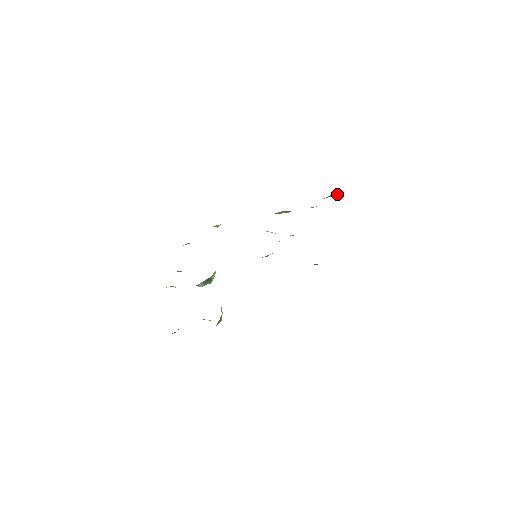
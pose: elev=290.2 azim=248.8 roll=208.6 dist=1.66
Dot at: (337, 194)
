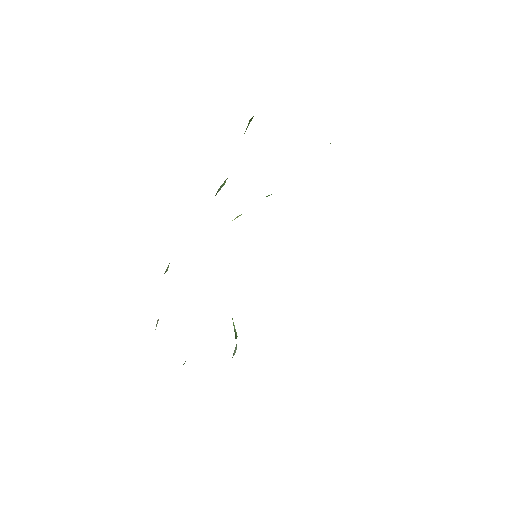
Dot at: occluded
